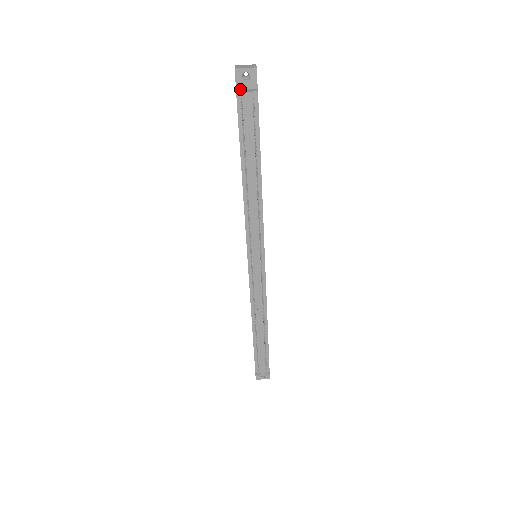
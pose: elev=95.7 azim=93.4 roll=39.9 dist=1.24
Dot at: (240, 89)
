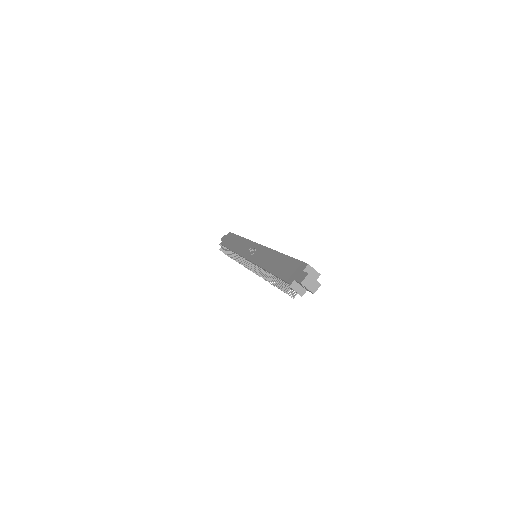
Dot at: (297, 282)
